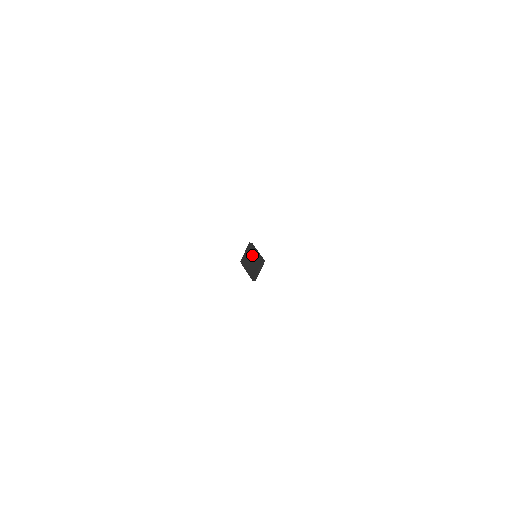
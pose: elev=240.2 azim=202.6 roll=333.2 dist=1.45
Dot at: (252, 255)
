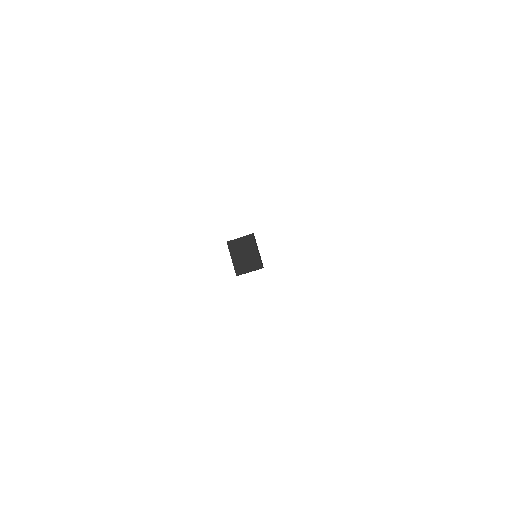
Dot at: (250, 250)
